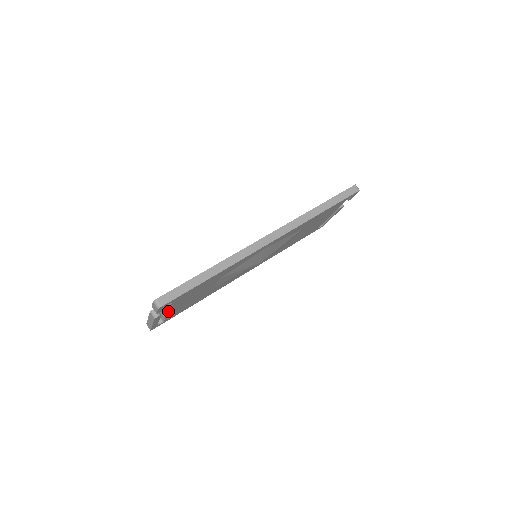
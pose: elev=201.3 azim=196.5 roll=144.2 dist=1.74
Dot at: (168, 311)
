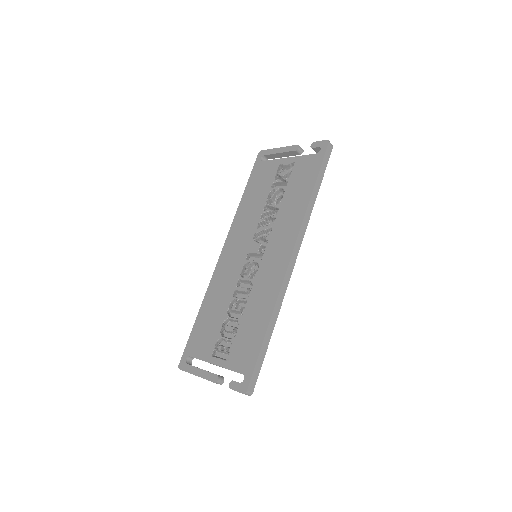
Dot at: occluded
